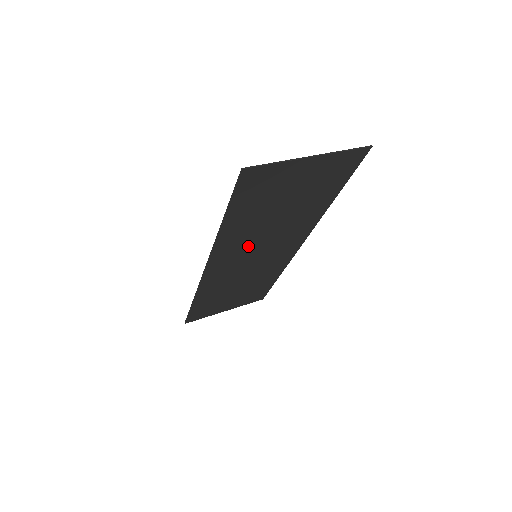
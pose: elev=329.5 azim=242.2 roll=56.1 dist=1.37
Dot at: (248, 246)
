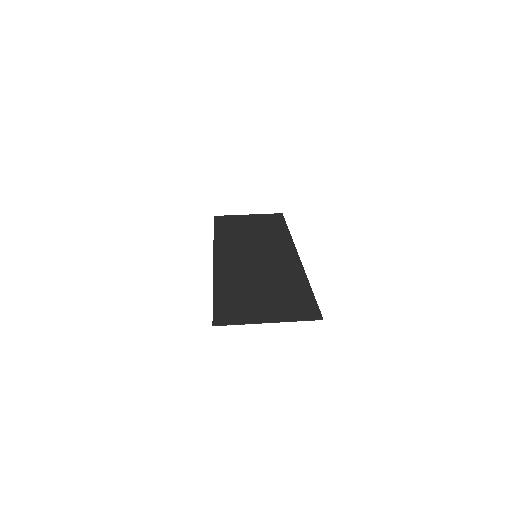
Dot at: (244, 267)
